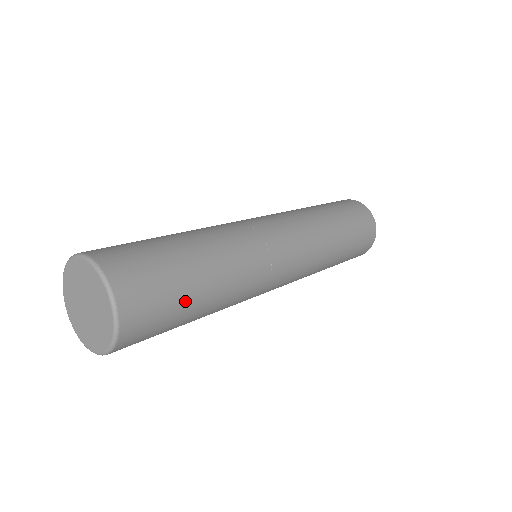
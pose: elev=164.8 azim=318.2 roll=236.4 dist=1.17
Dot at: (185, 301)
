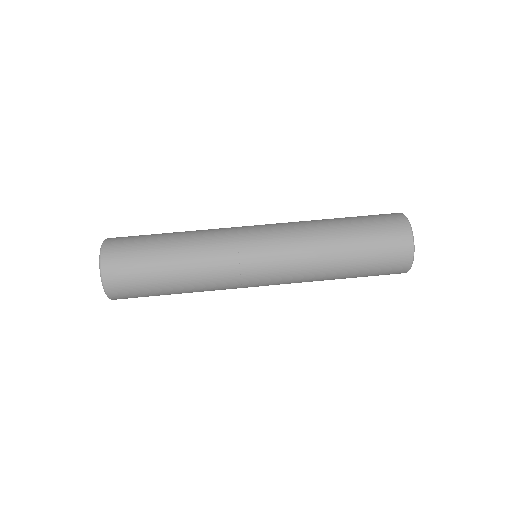
Dot at: occluded
